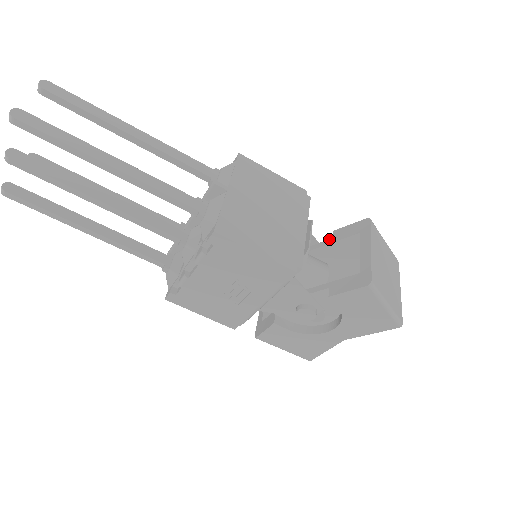
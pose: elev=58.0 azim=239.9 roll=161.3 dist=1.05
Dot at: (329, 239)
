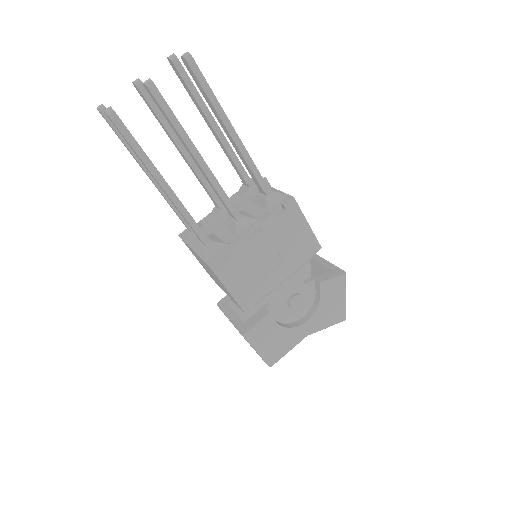
Dot at: occluded
